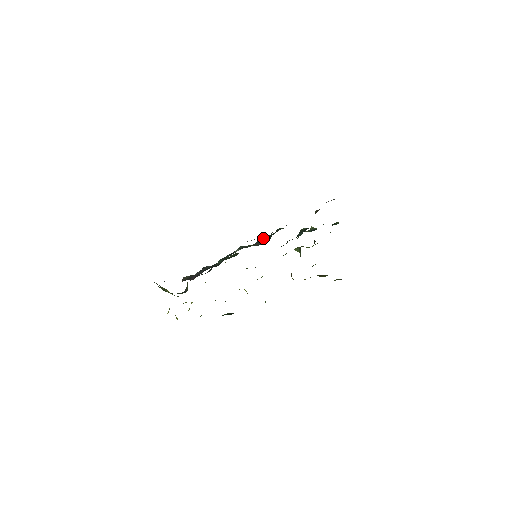
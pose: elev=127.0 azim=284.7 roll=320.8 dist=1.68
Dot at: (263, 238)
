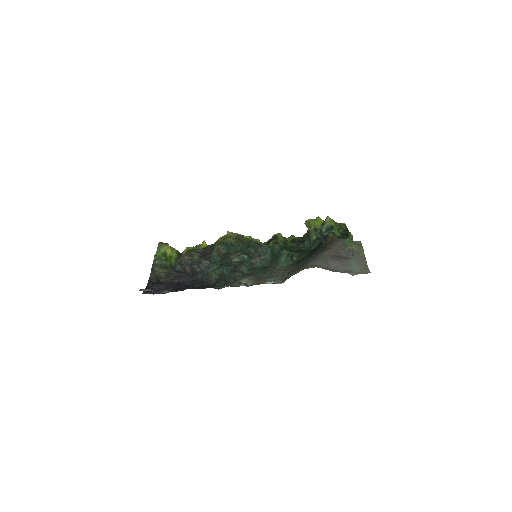
Dot at: (266, 250)
